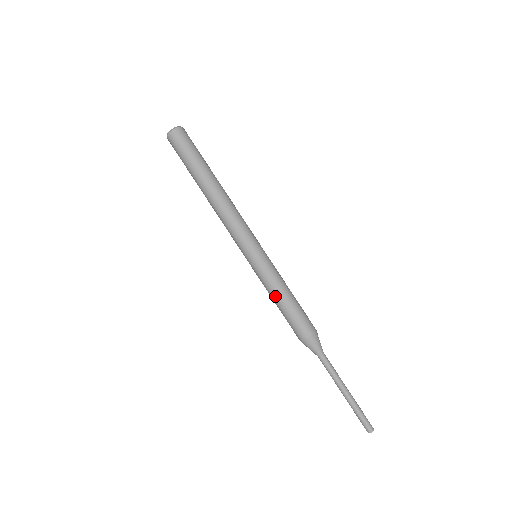
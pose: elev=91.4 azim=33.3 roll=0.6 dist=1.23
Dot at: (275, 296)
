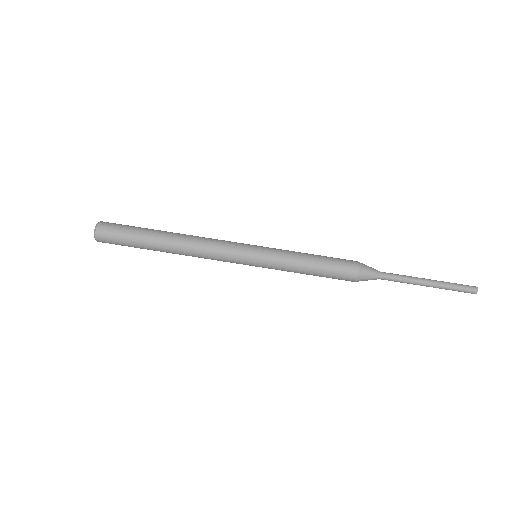
Dot at: occluded
